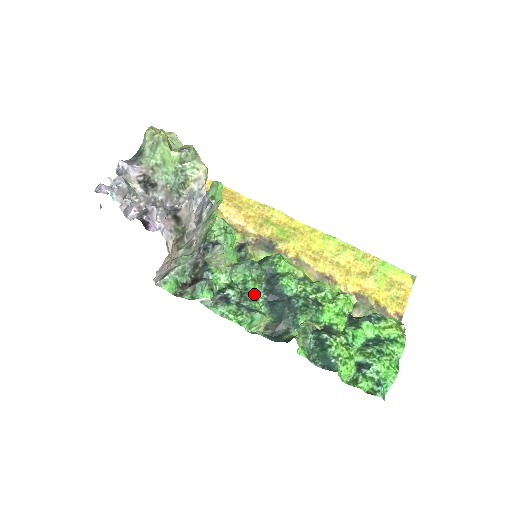
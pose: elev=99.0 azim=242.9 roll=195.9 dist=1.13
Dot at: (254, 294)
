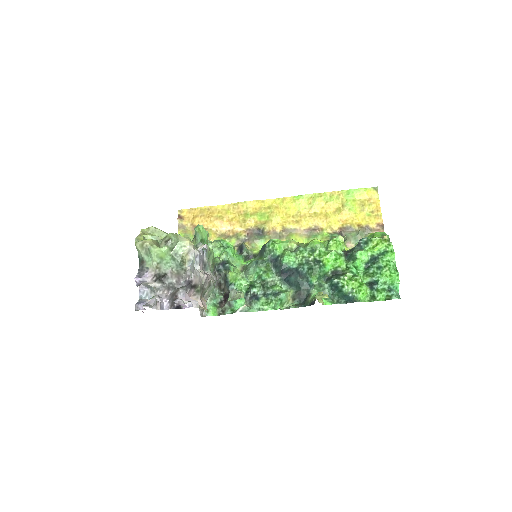
Dot at: (271, 281)
